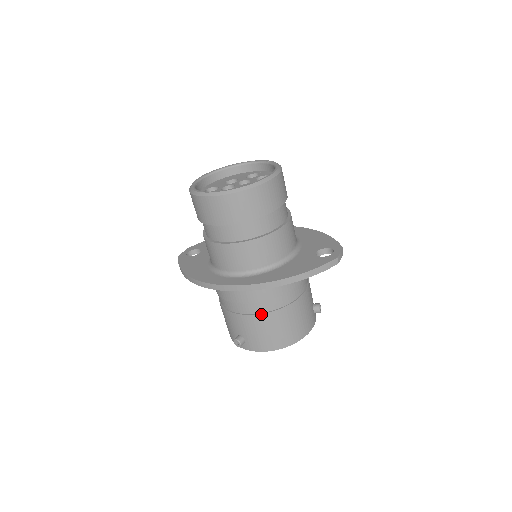
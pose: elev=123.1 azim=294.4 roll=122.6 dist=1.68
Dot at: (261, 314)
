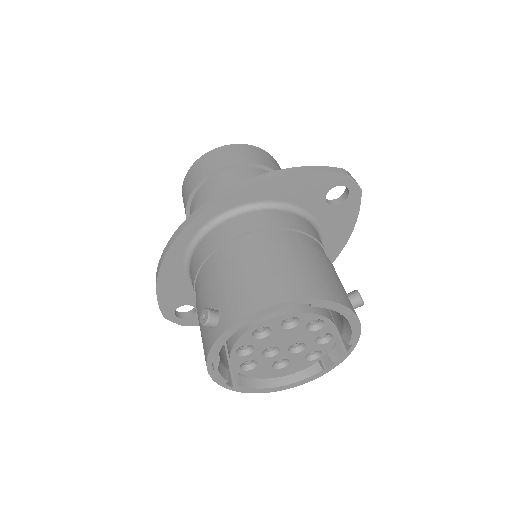
Dot at: (243, 251)
